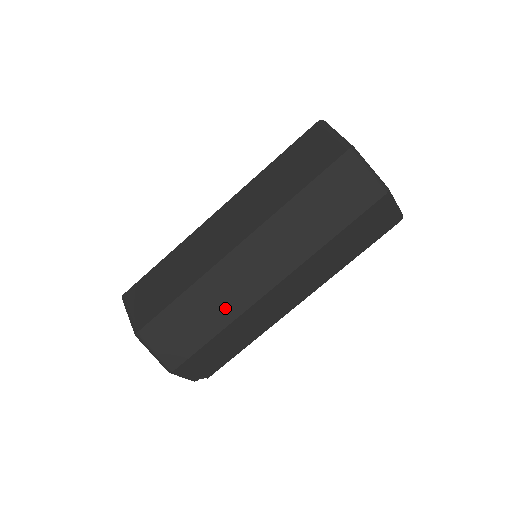
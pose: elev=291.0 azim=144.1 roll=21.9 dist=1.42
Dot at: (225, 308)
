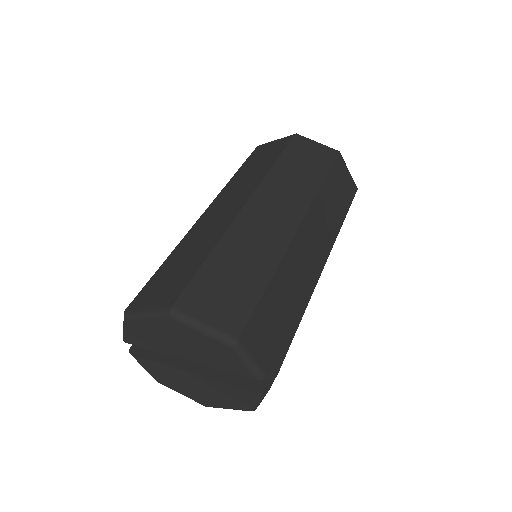
Dot at: (264, 253)
